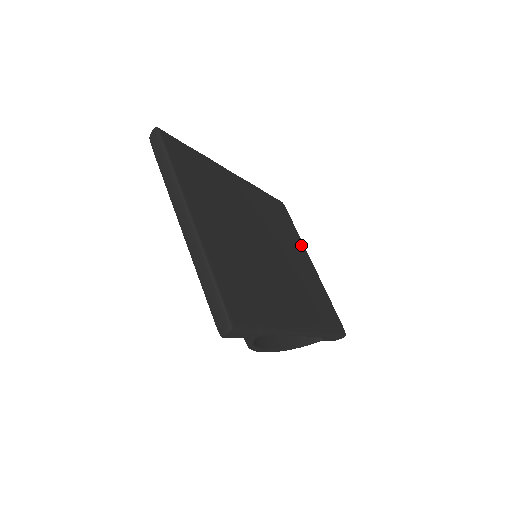
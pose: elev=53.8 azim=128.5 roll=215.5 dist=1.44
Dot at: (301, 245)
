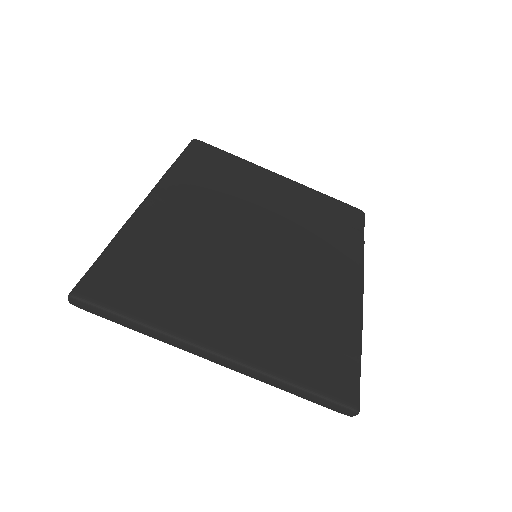
Dot at: (256, 170)
